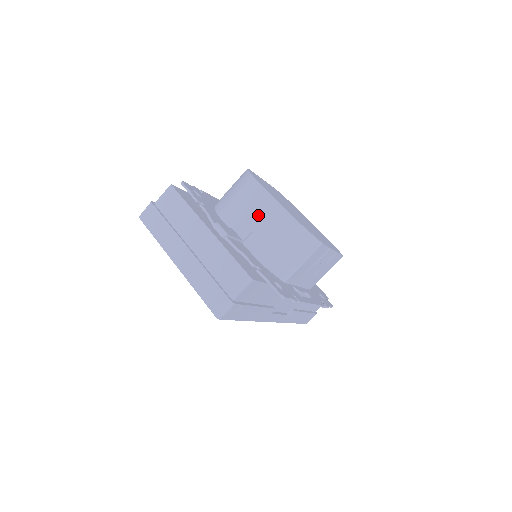
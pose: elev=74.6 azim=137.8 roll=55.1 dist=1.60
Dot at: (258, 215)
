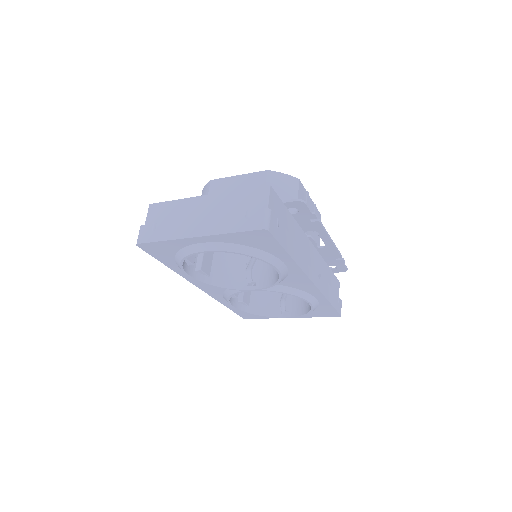
Dot at: occluded
